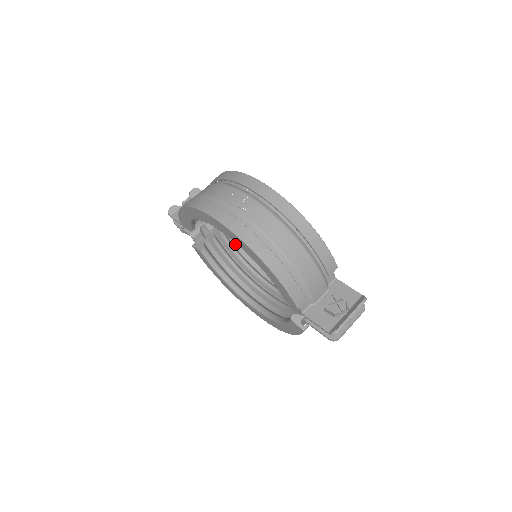
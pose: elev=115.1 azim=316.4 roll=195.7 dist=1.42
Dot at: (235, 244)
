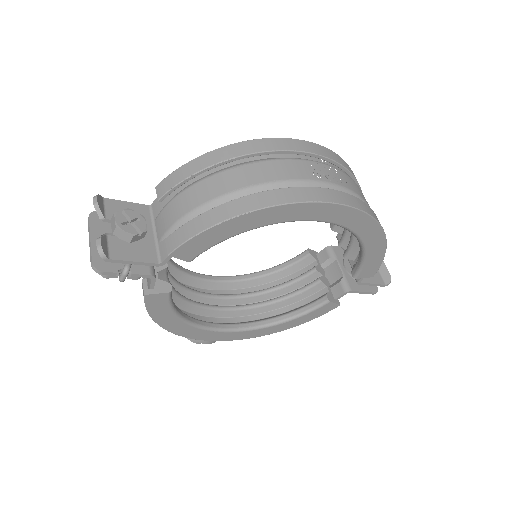
Dot at: occluded
